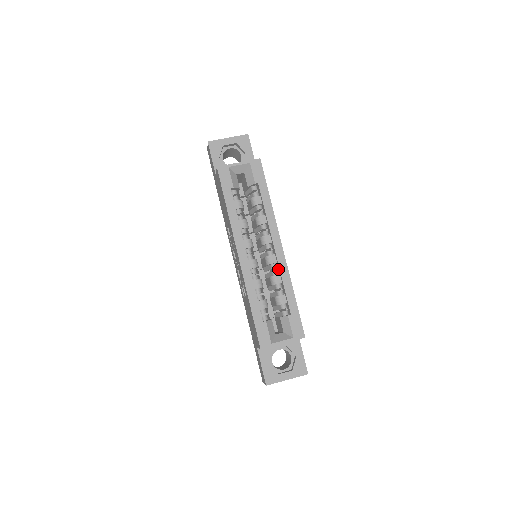
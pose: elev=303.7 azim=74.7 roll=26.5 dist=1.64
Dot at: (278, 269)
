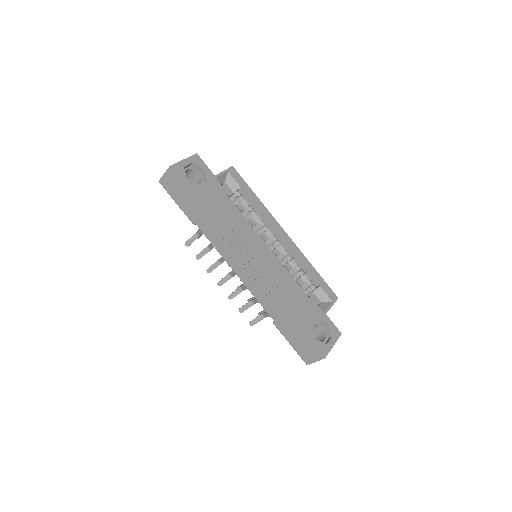
Dot at: (291, 253)
